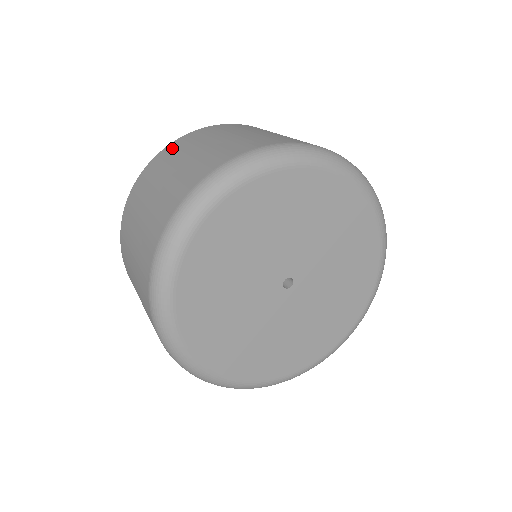
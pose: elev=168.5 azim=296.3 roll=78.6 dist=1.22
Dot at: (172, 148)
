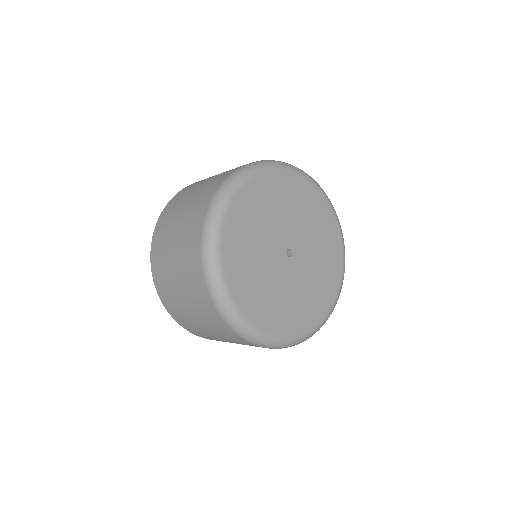
Dot at: (178, 195)
